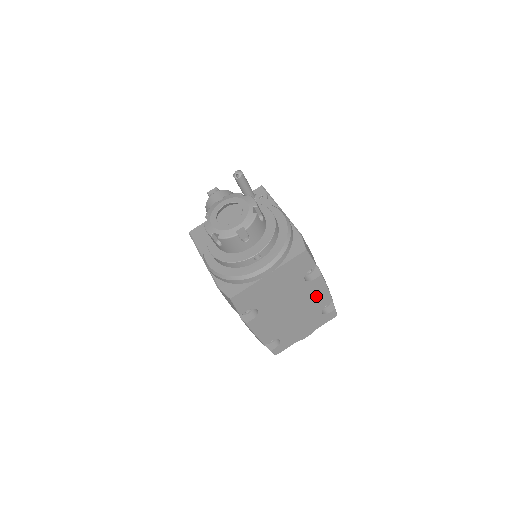
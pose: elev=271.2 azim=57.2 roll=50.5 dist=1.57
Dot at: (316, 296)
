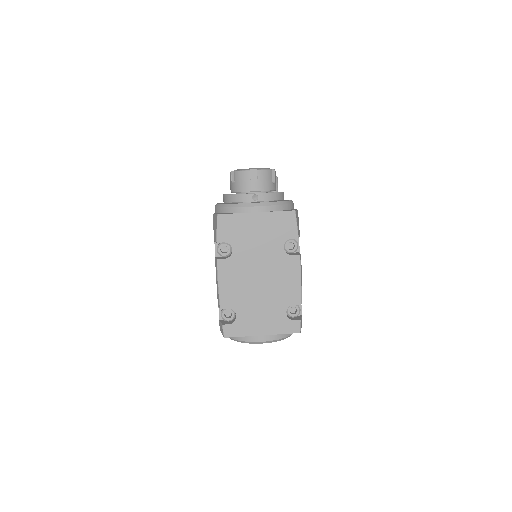
Dot at: (288, 281)
